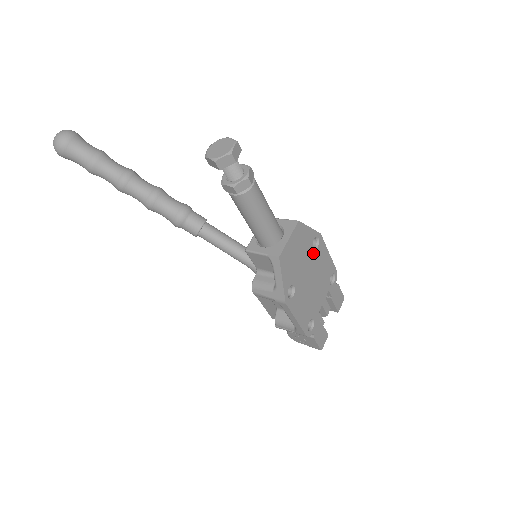
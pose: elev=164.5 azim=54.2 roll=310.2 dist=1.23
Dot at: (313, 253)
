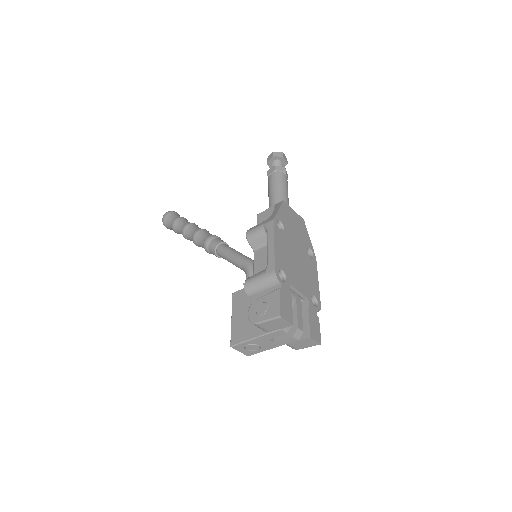
Dot at: (306, 252)
